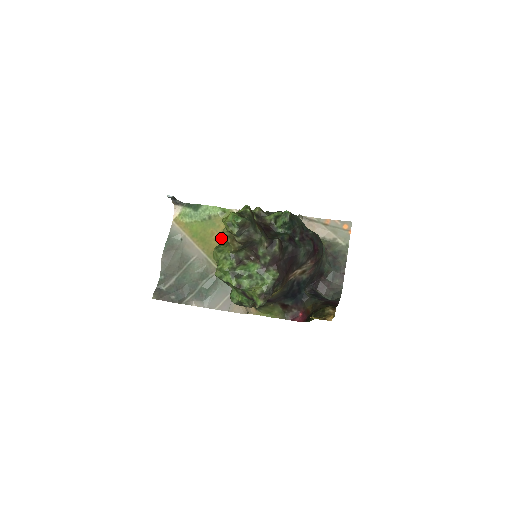
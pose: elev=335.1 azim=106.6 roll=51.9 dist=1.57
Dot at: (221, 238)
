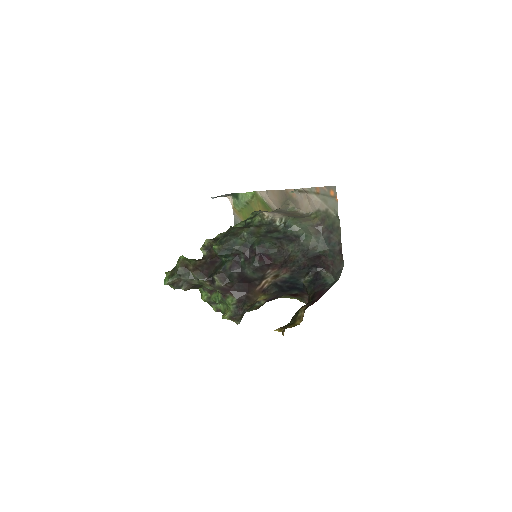
Dot at: occluded
